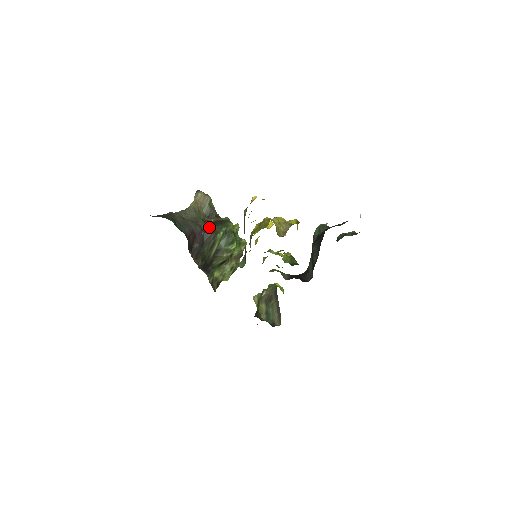
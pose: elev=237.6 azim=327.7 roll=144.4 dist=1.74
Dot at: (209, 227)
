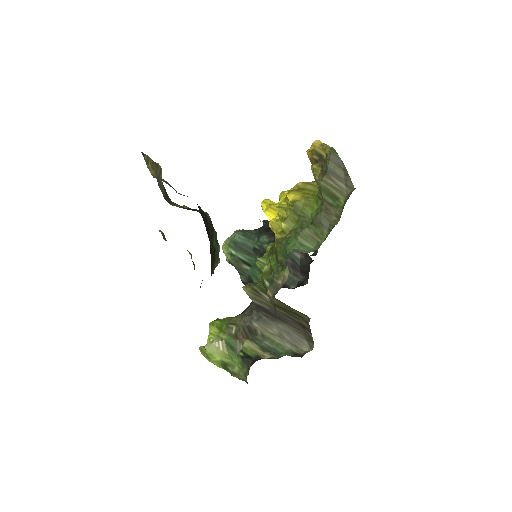
Dot at: (201, 209)
